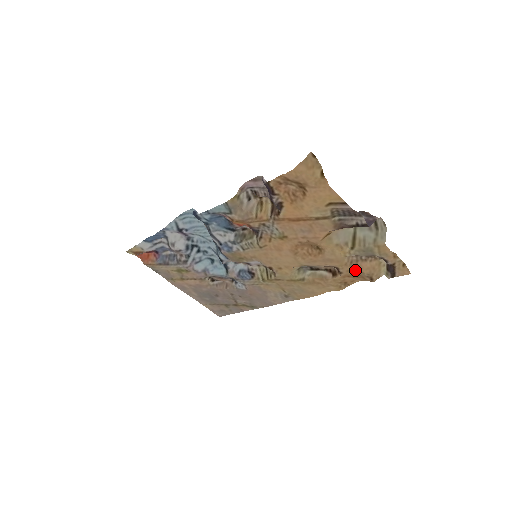
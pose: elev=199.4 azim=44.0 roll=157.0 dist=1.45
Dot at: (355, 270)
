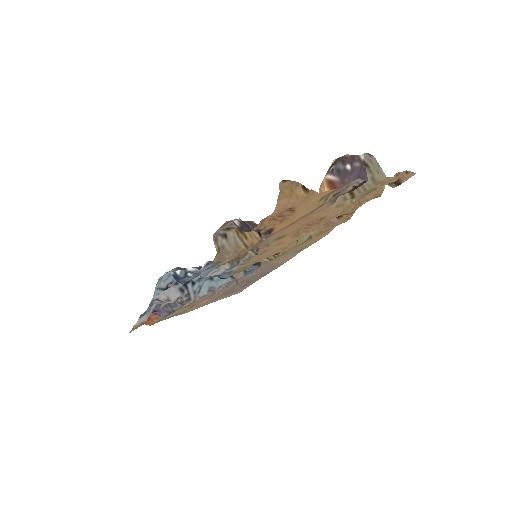
Dot at: (359, 204)
